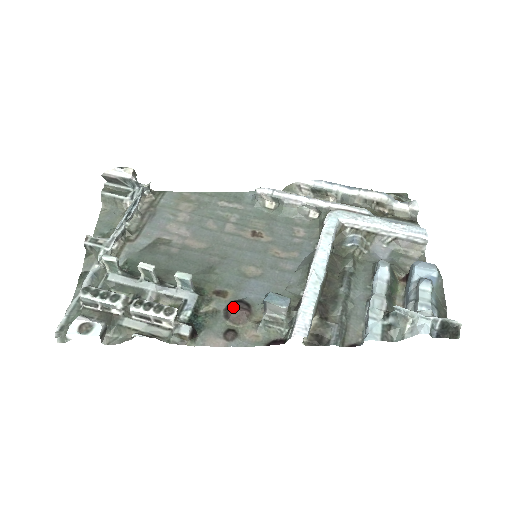
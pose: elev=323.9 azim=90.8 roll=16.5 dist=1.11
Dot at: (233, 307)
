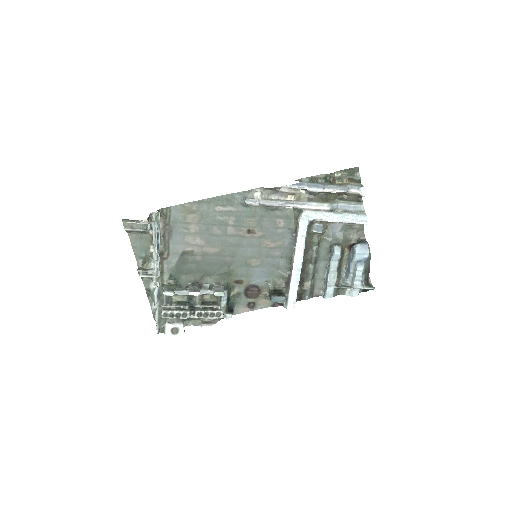
Dot at: (249, 292)
